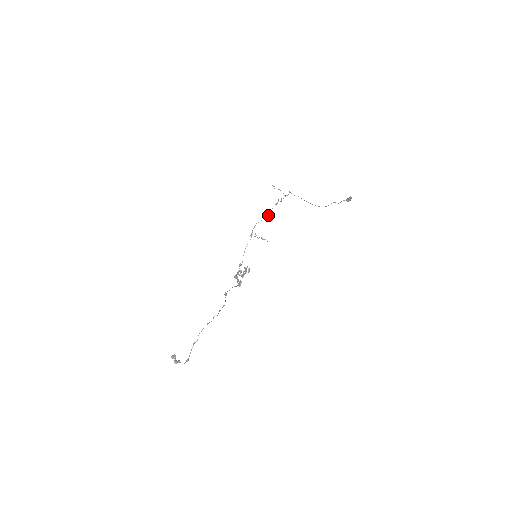
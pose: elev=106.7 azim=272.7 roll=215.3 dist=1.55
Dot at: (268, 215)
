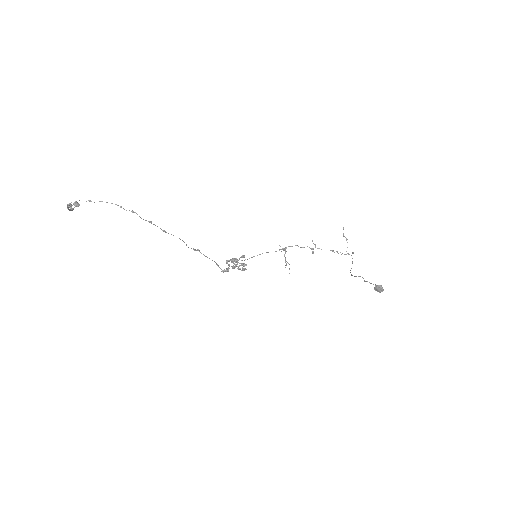
Dot at: (313, 249)
